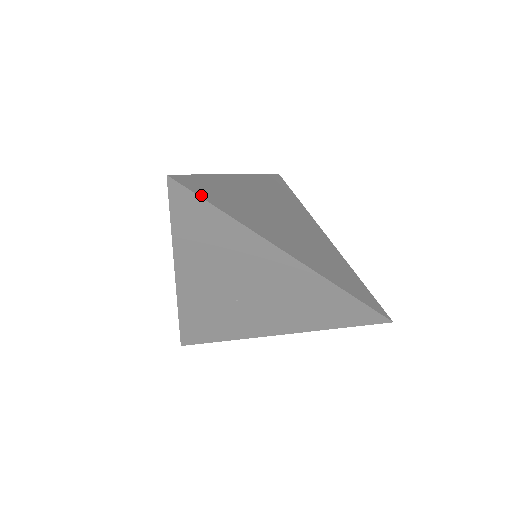
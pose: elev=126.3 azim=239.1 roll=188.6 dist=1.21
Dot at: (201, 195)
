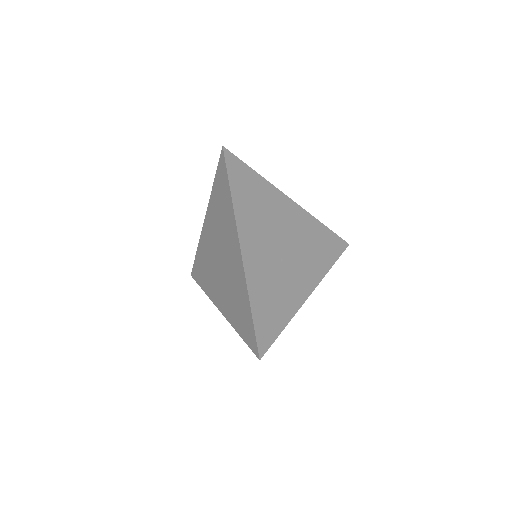
Dot at: (240, 163)
